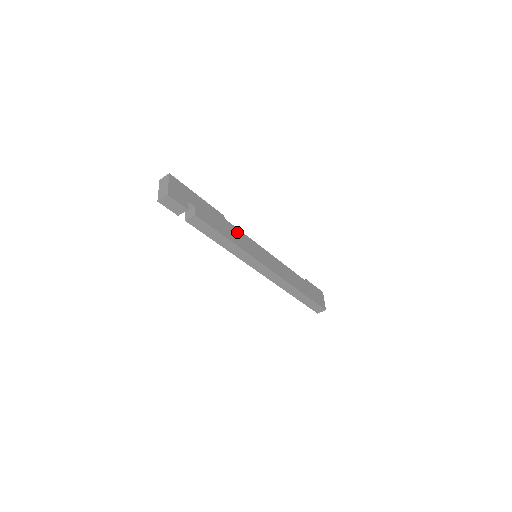
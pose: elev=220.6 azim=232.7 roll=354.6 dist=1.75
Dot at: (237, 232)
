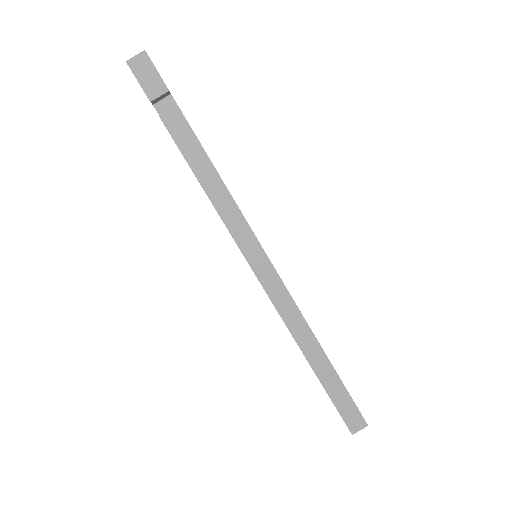
Dot at: occluded
